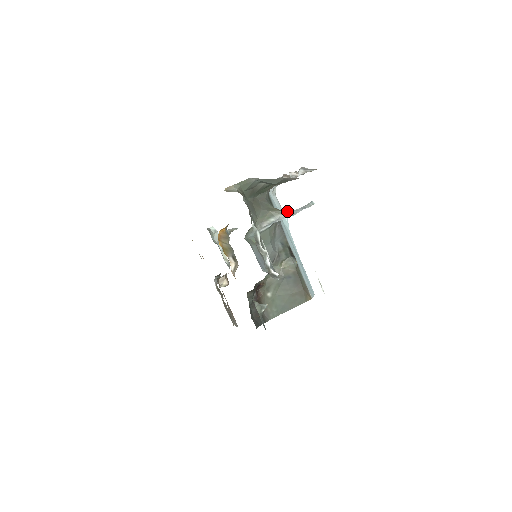
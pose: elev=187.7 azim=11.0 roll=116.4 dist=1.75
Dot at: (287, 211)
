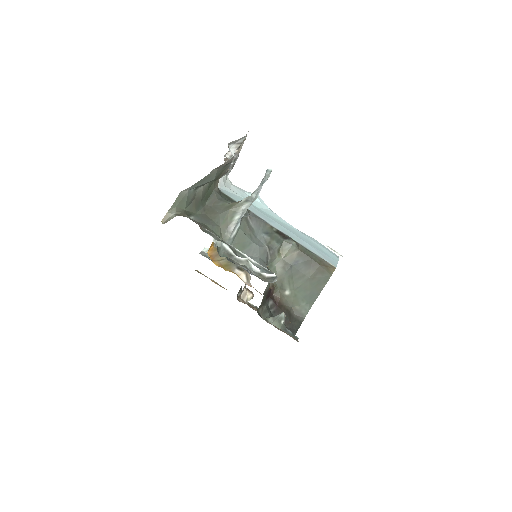
Dot at: (247, 198)
